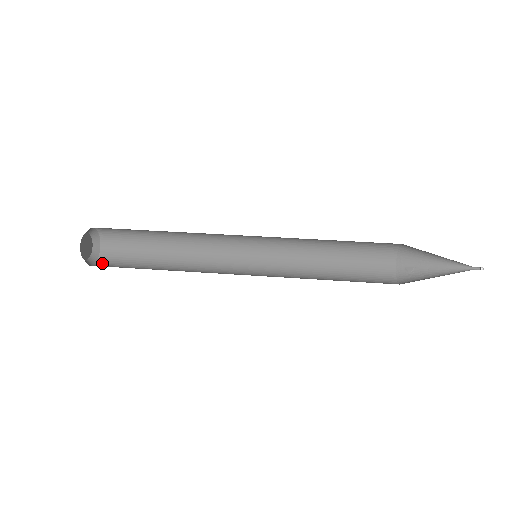
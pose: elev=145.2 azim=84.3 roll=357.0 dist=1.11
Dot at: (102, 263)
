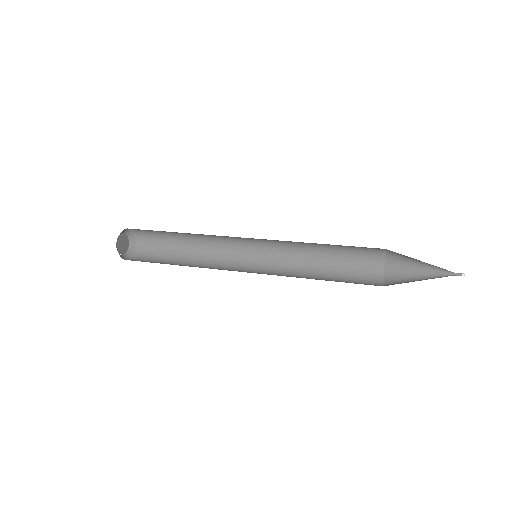
Dot at: occluded
